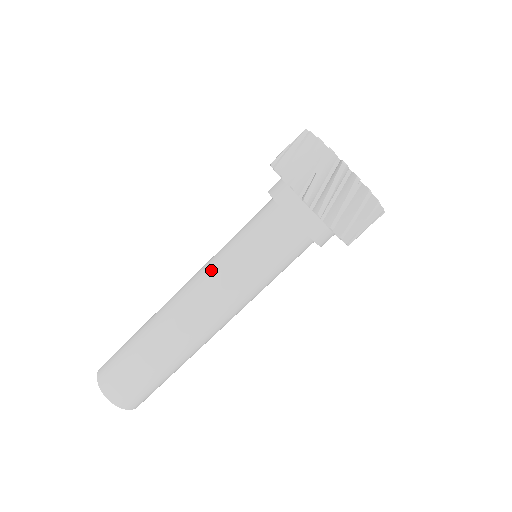
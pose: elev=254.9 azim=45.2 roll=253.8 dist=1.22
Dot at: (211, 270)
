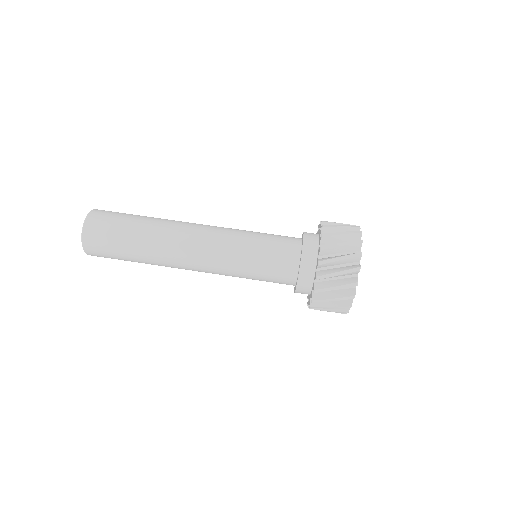
Dot at: occluded
